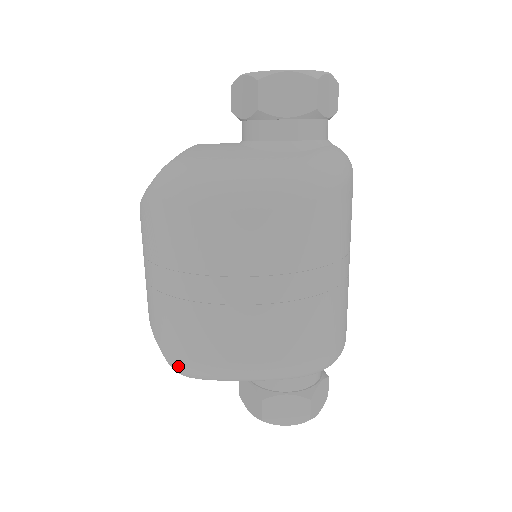
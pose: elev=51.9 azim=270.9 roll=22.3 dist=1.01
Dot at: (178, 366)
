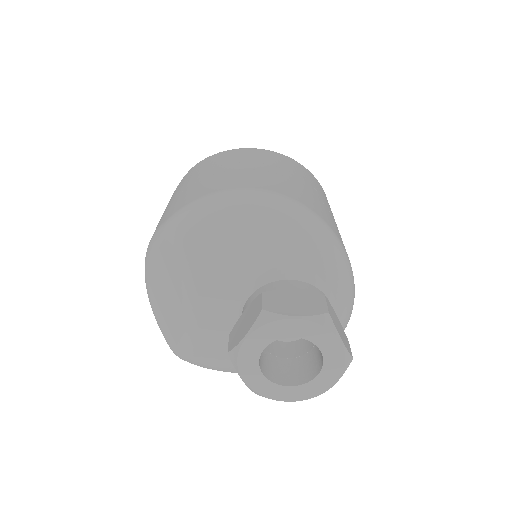
Dot at: (178, 214)
